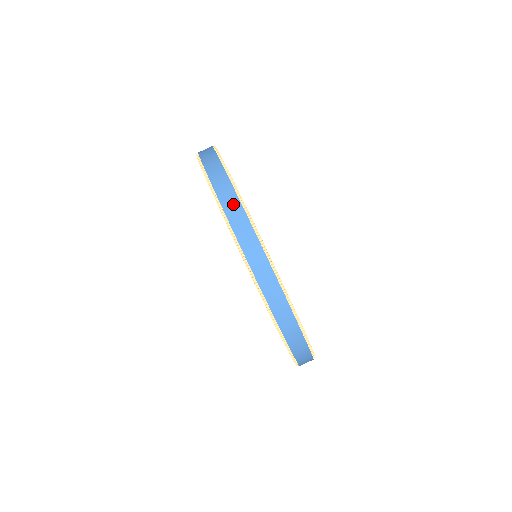
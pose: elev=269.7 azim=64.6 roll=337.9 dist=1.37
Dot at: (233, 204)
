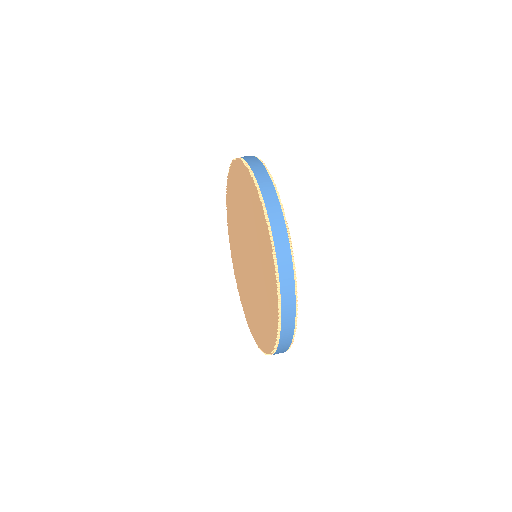
Dot at: occluded
